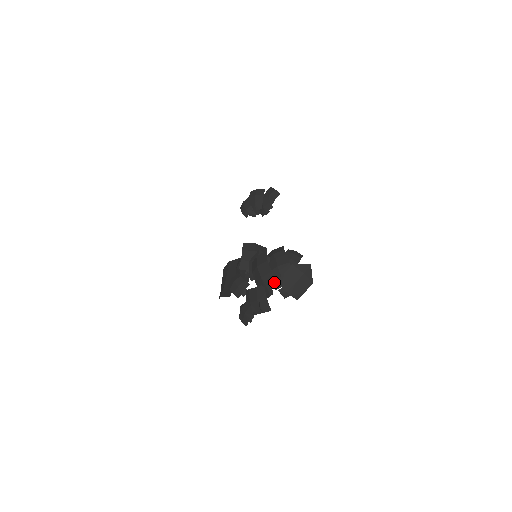
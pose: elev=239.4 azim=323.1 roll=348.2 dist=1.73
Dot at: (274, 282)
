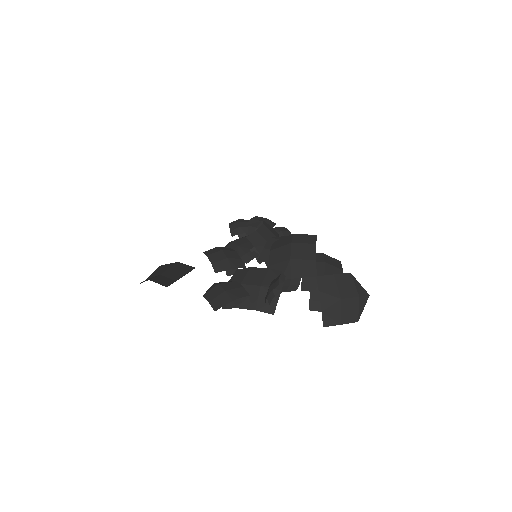
Dot at: (310, 276)
